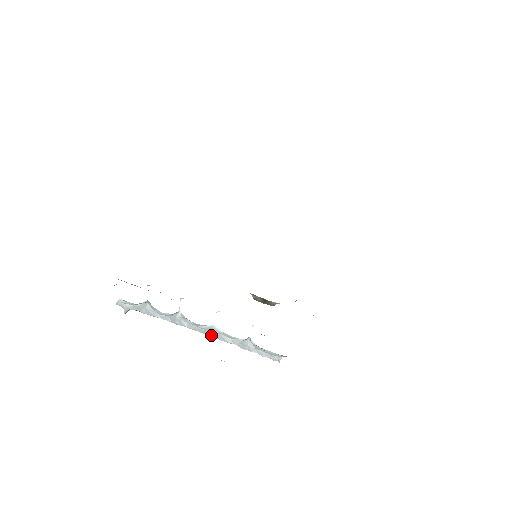
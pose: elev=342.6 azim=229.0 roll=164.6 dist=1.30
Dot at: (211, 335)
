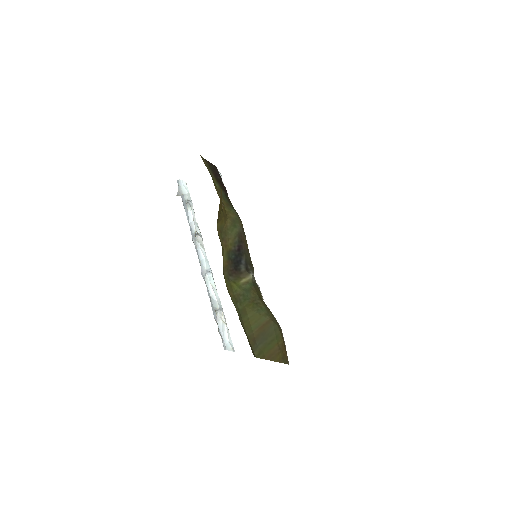
Dot at: (203, 277)
